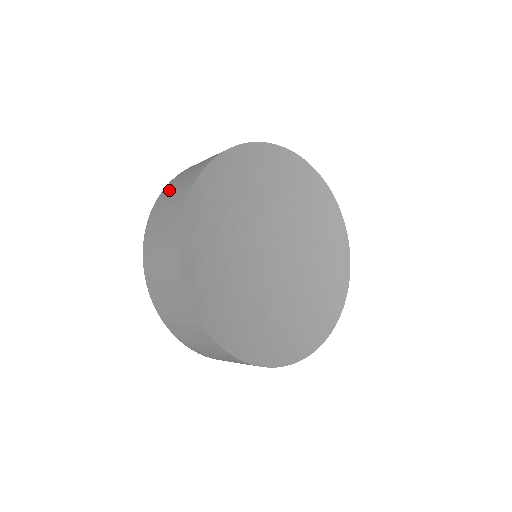
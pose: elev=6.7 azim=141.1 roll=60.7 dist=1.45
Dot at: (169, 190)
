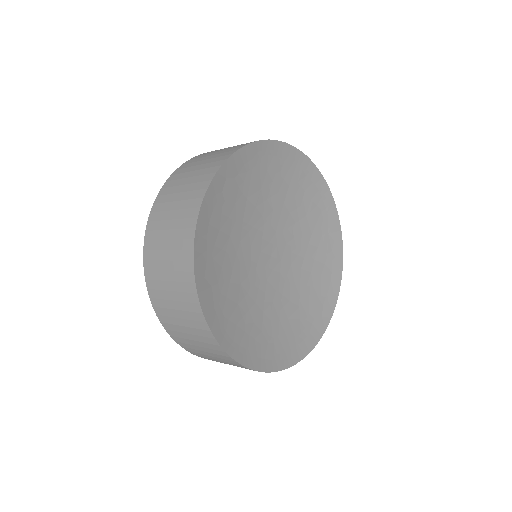
Dot at: (161, 216)
